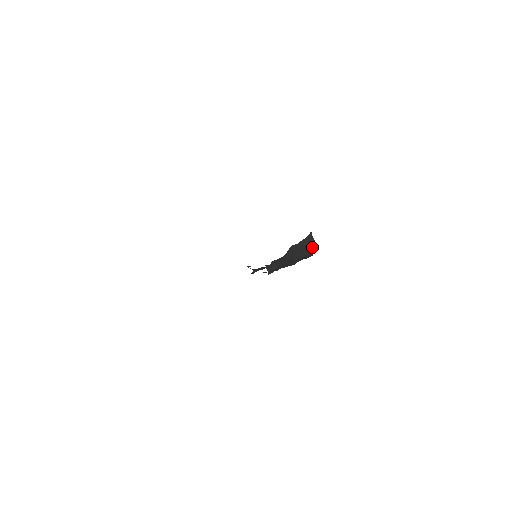
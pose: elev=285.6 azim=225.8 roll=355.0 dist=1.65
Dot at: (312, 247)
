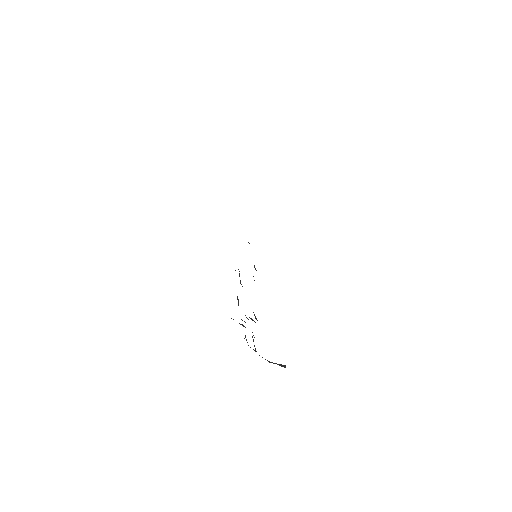
Dot at: occluded
